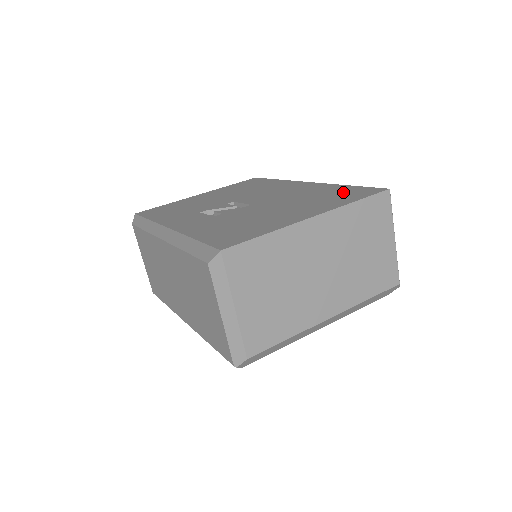
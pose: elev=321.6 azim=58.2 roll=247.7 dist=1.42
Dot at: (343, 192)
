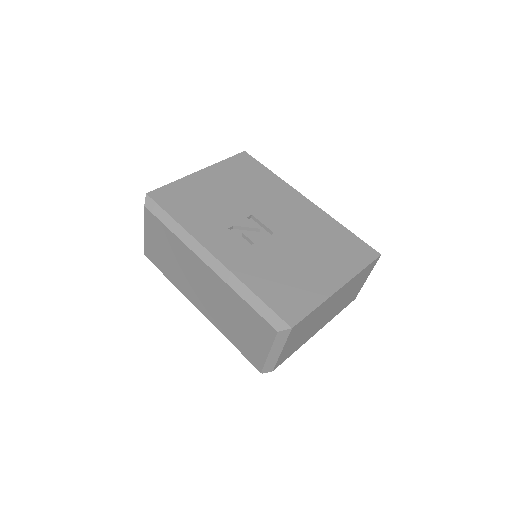
Dot at: (348, 244)
